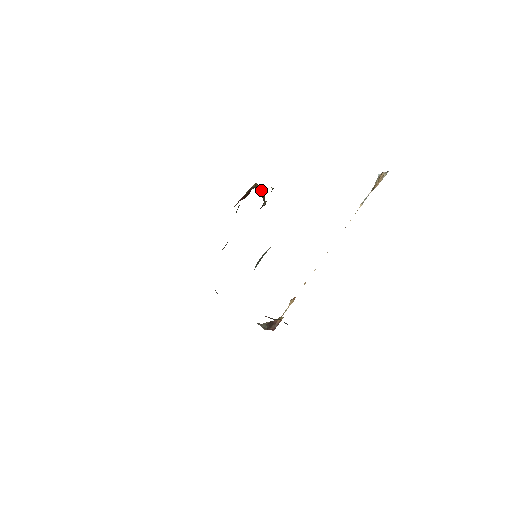
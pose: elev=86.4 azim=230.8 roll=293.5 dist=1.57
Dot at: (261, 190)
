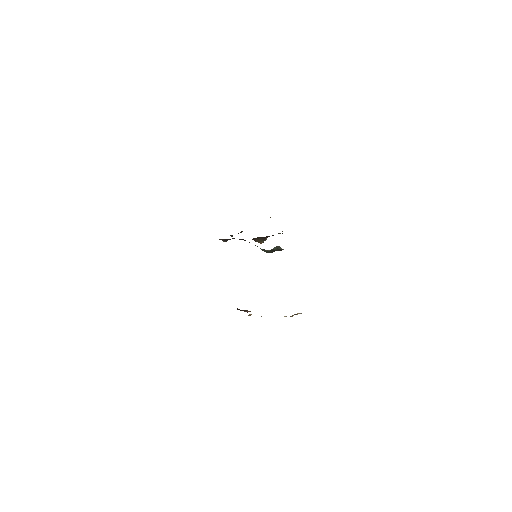
Dot at: occluded
